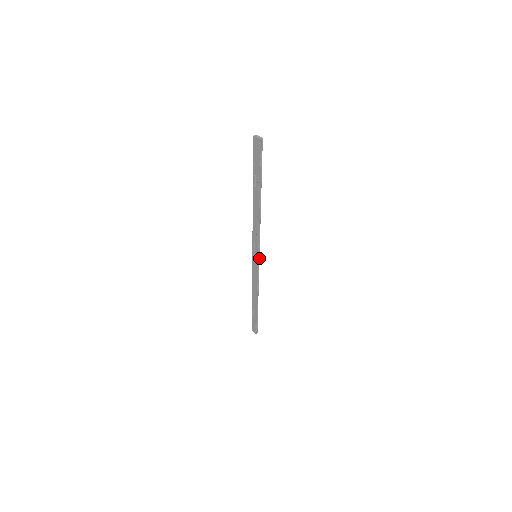
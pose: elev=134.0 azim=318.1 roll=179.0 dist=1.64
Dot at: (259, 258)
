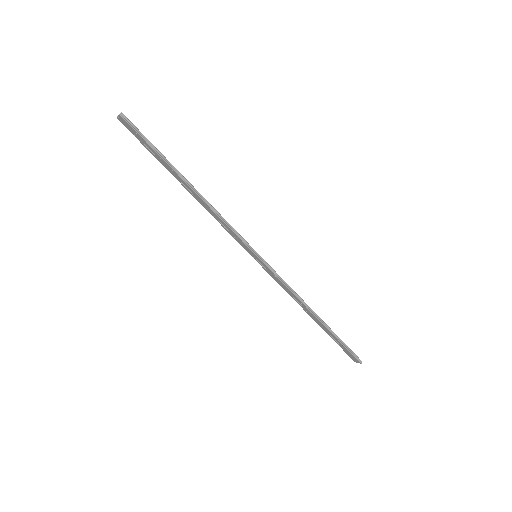
Dot at: (260, 256)
